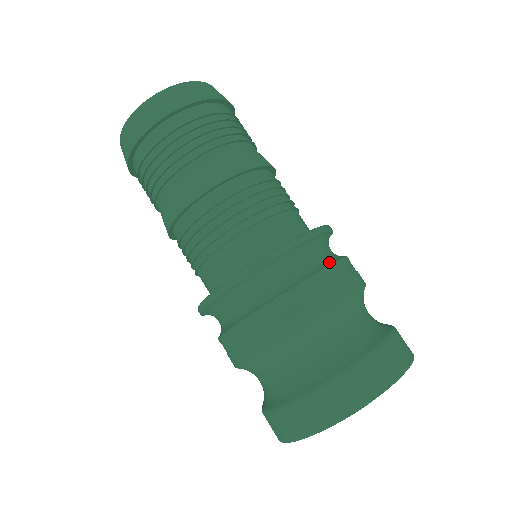
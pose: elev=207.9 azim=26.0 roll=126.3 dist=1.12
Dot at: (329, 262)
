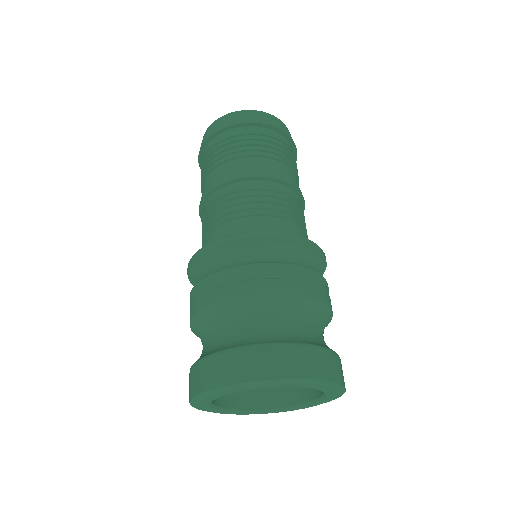
Dot at: occluded
